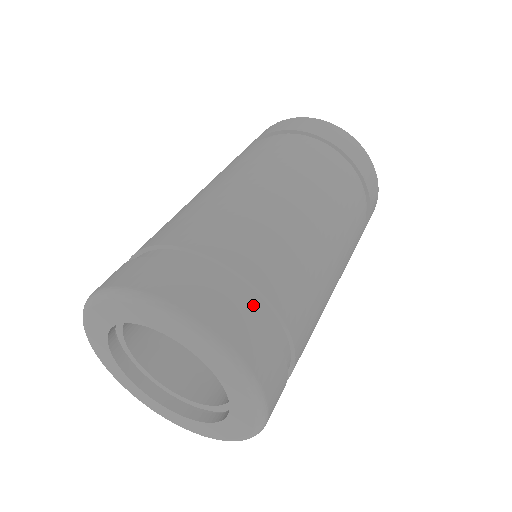
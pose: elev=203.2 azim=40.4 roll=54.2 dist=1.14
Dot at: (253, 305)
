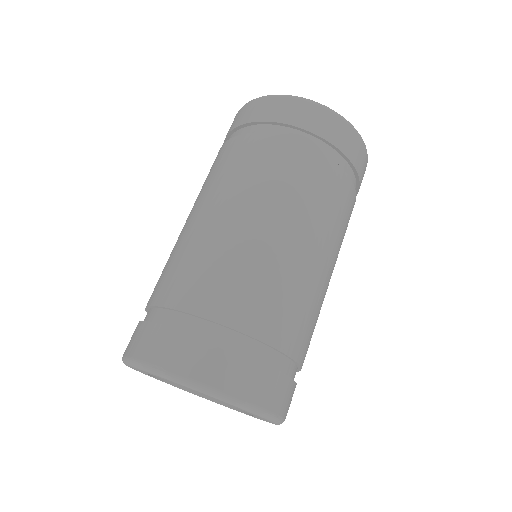
Dot at: (192, 328)
